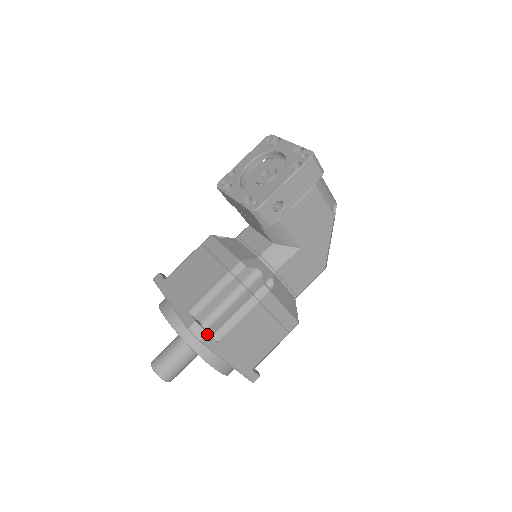
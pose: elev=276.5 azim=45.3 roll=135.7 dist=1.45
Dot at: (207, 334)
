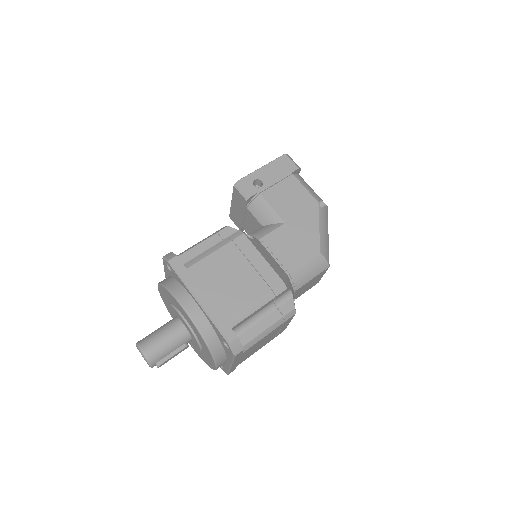
Dot at: (176, 256)
